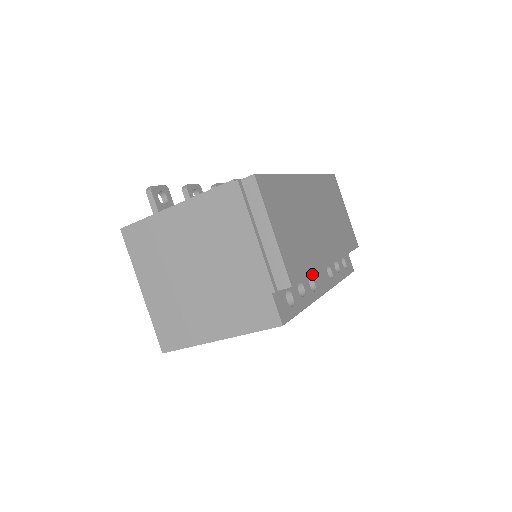
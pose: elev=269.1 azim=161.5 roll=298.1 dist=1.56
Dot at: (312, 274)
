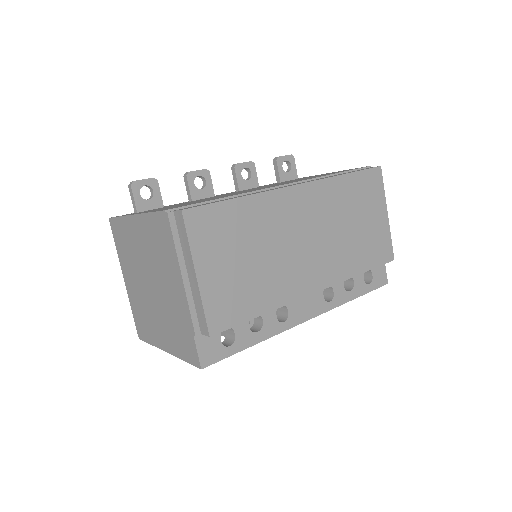
Dot at: (262, 314)
